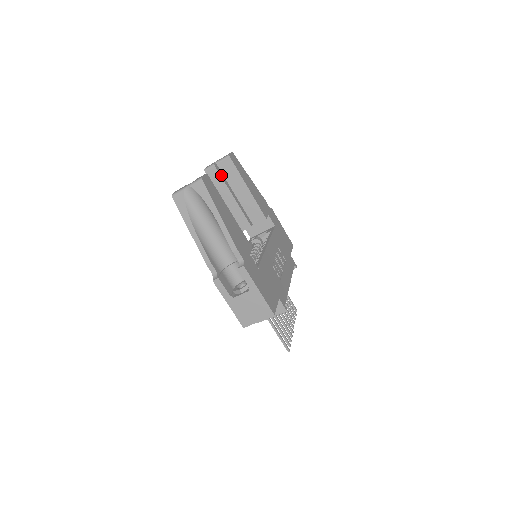
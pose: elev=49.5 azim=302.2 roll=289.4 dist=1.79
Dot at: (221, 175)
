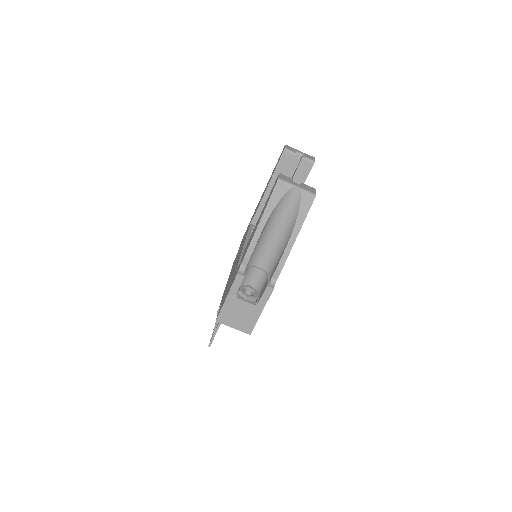
Dot at: occluded
